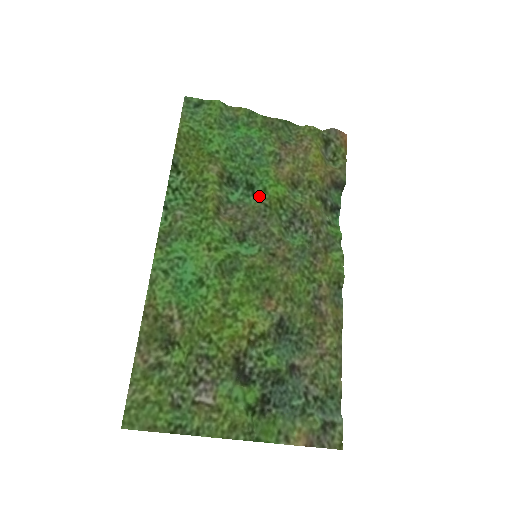
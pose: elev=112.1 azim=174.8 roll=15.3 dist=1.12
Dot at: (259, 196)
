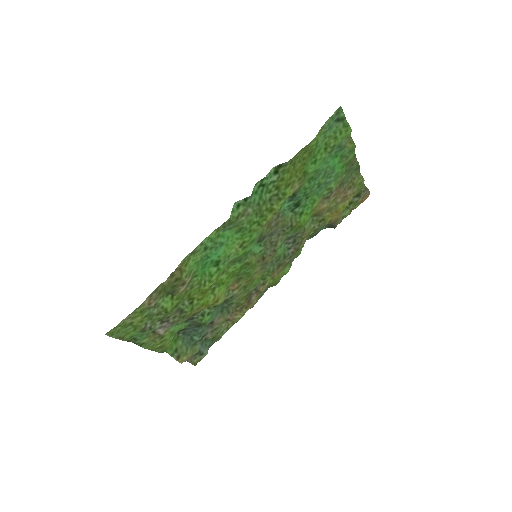
Dot at: (294, 214)
